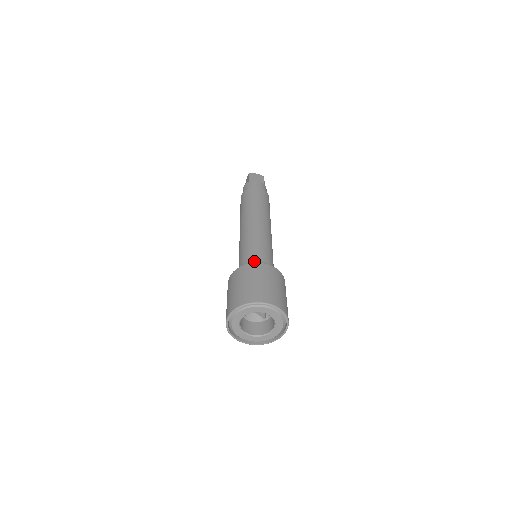
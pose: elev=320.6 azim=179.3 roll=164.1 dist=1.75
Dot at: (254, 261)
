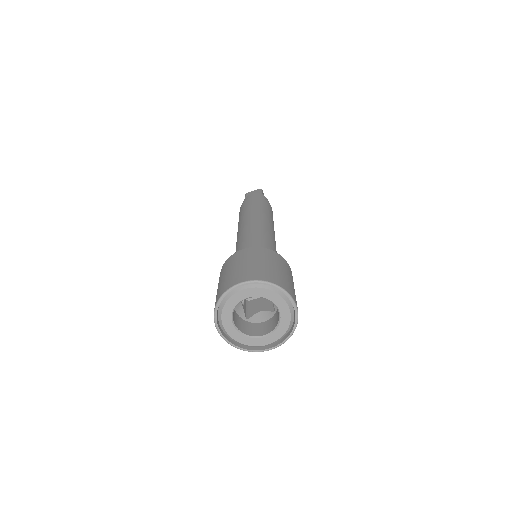
Dot at: occluded
